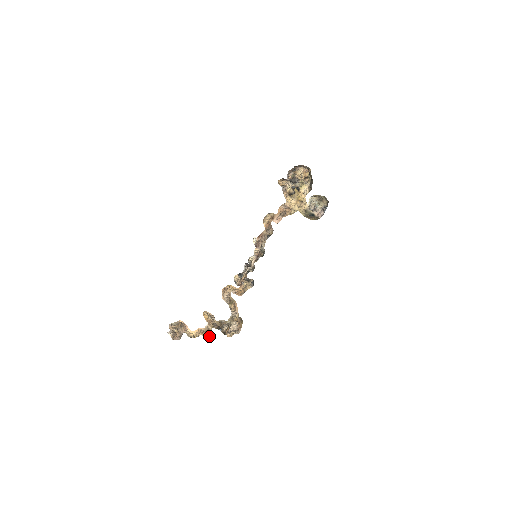
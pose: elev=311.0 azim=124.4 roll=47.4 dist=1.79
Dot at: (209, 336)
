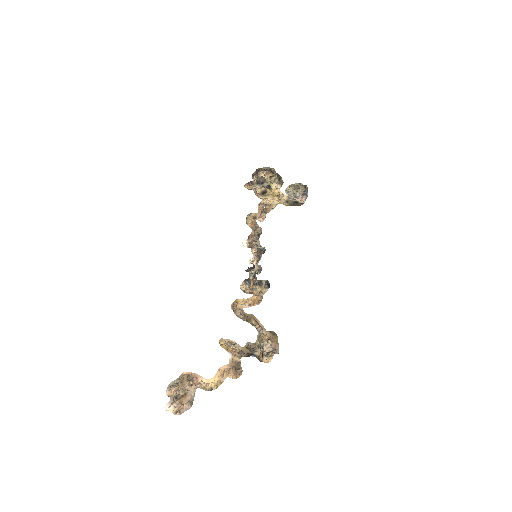
Dot at: (241, 371)
